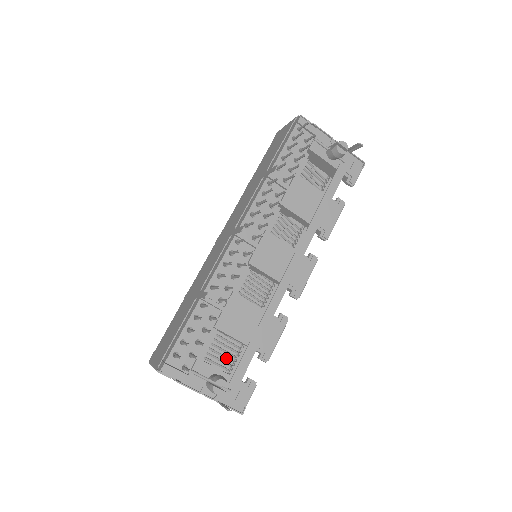
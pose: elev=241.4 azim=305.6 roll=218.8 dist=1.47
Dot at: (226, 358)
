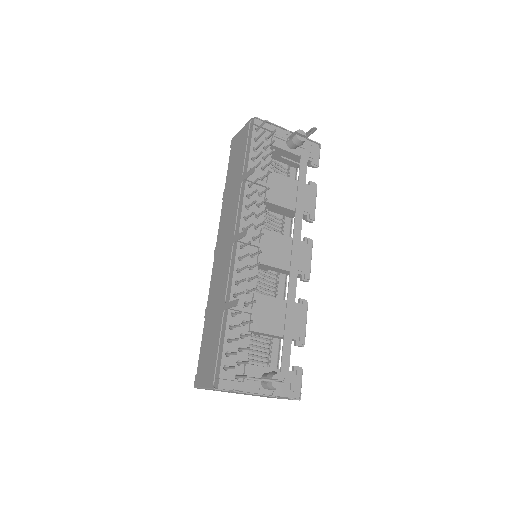
Dot at: (261, 358)
